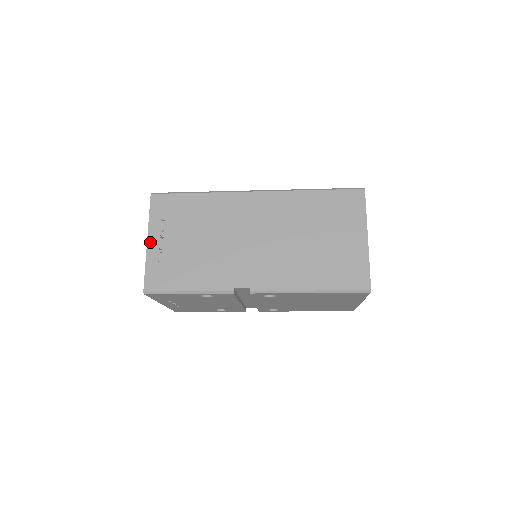
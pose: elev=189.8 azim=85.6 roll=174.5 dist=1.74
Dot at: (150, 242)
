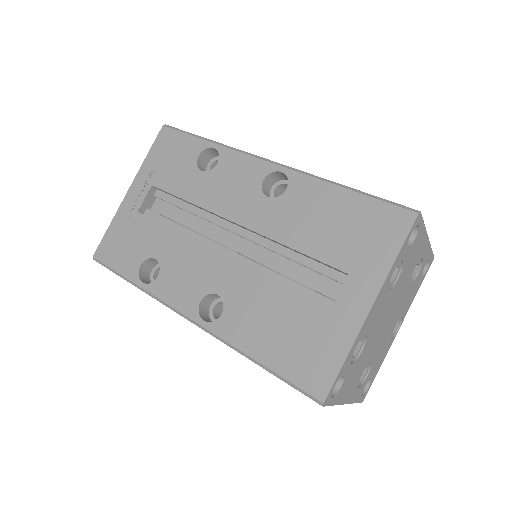
Dot at: occluded
